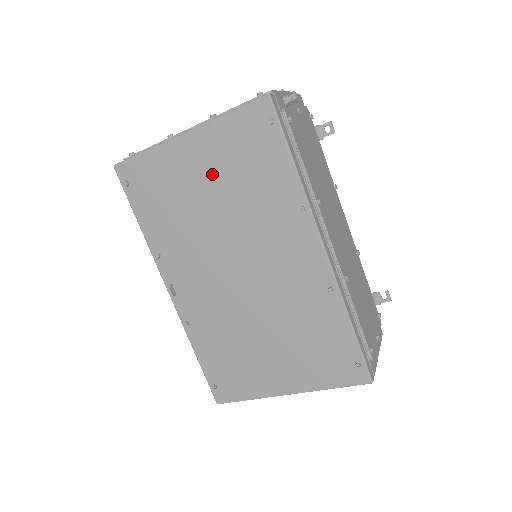
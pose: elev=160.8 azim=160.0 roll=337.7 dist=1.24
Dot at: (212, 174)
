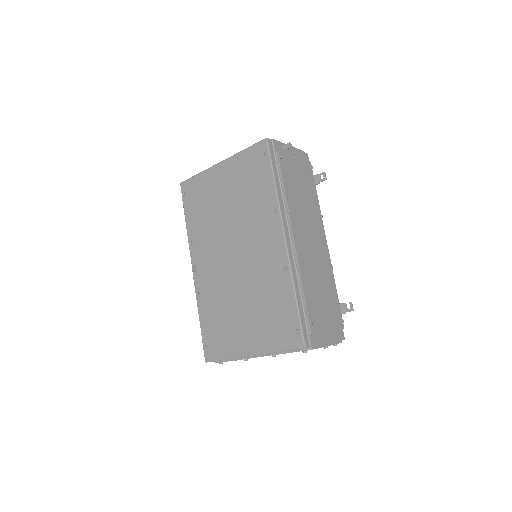
Dot at: (230, 188)
